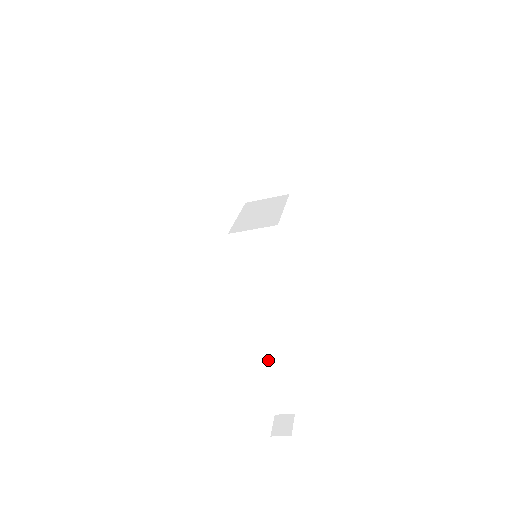
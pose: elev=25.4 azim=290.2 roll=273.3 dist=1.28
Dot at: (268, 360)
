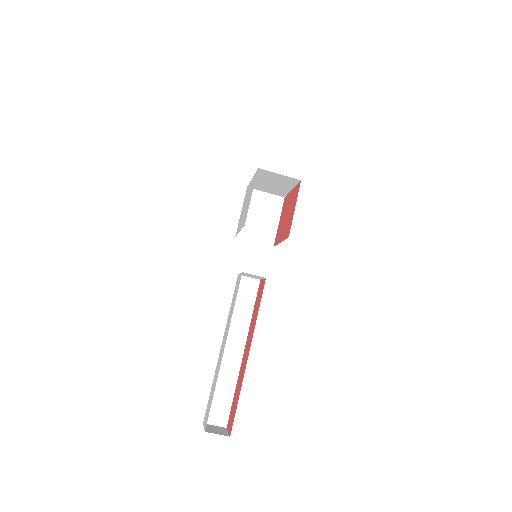
Dot at: (237, 343)
